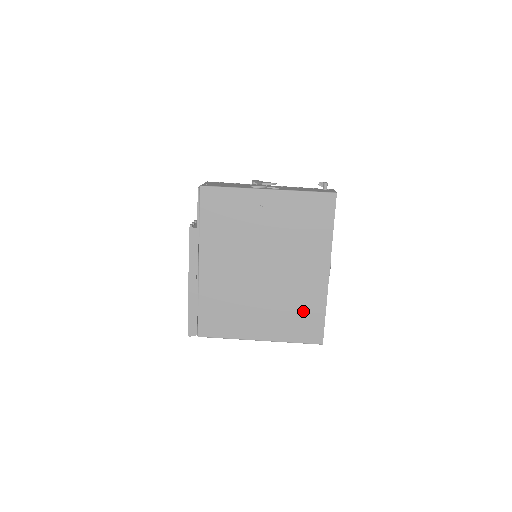
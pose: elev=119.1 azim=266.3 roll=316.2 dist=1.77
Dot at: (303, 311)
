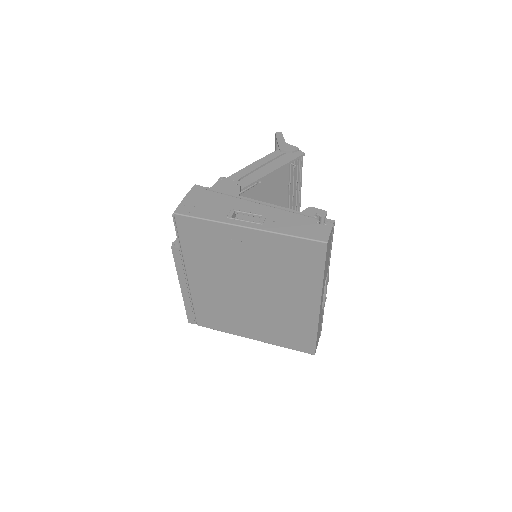
Dot at: (294, 329)
